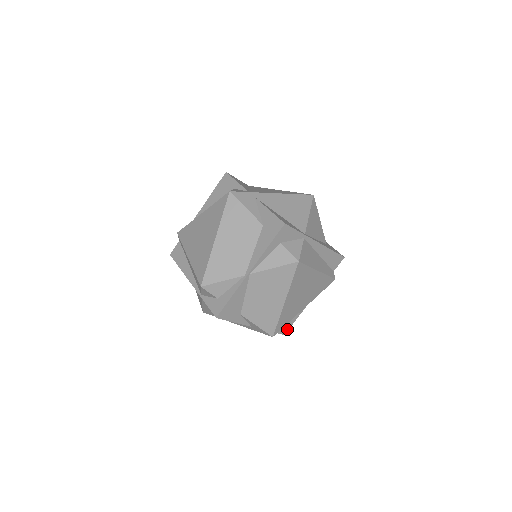
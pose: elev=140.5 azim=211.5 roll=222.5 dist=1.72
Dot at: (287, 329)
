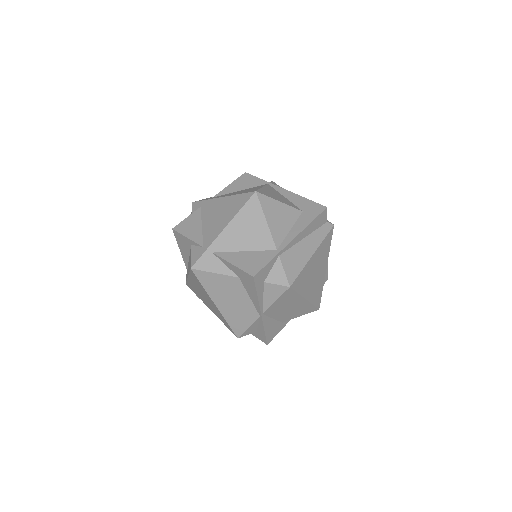
Dot at: (327, 276)
